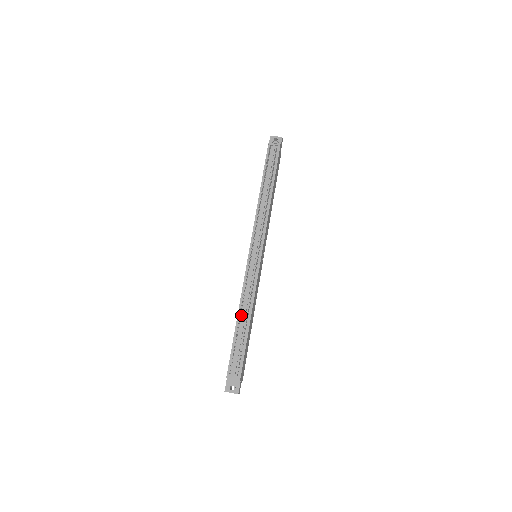
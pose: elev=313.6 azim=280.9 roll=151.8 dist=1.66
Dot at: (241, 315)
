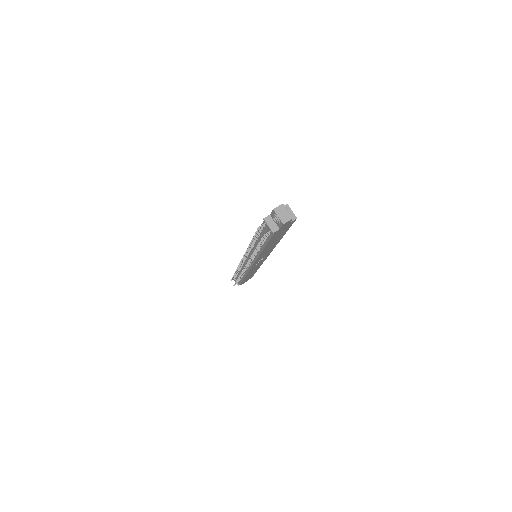
Dot at: (240, 270)
